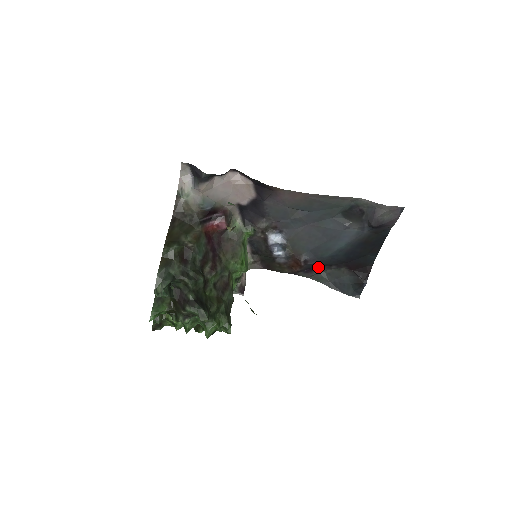
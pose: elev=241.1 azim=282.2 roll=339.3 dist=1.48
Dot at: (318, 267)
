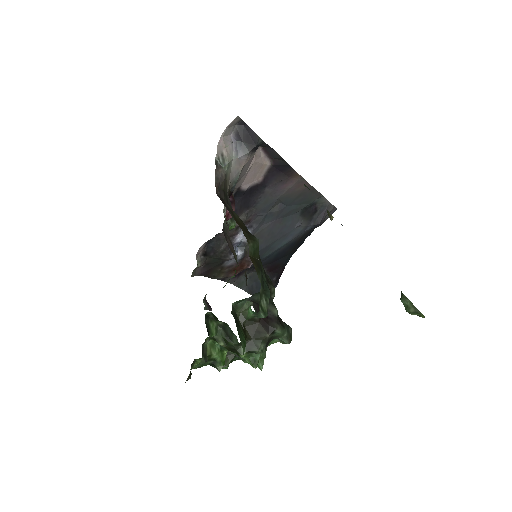
Dot at: (247, 270)
